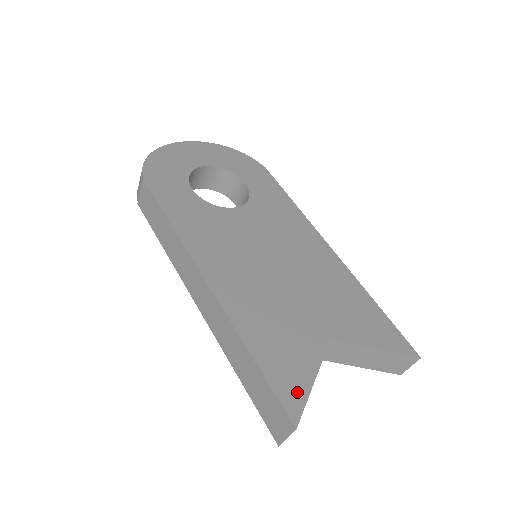
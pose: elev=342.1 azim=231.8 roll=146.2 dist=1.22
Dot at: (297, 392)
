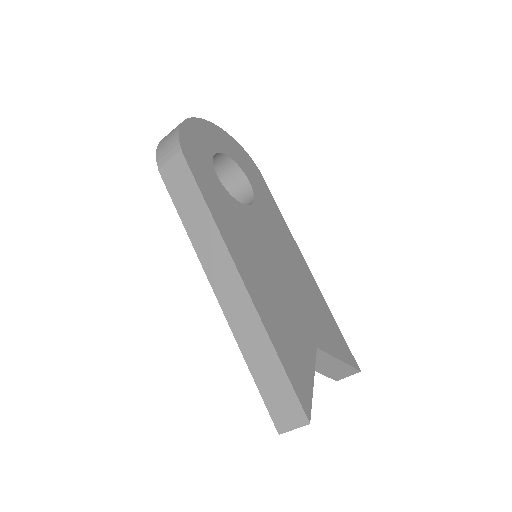
Dot at: (306, 391)
